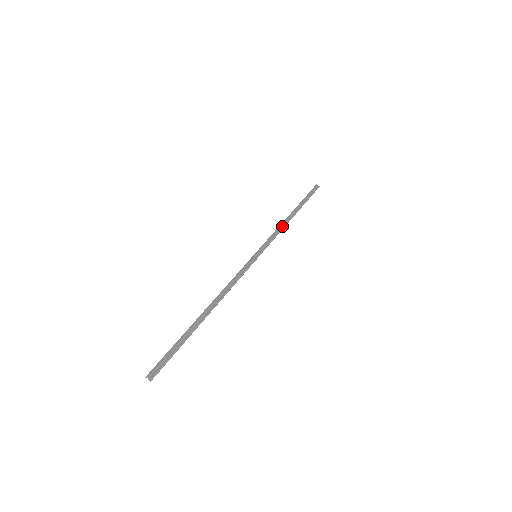
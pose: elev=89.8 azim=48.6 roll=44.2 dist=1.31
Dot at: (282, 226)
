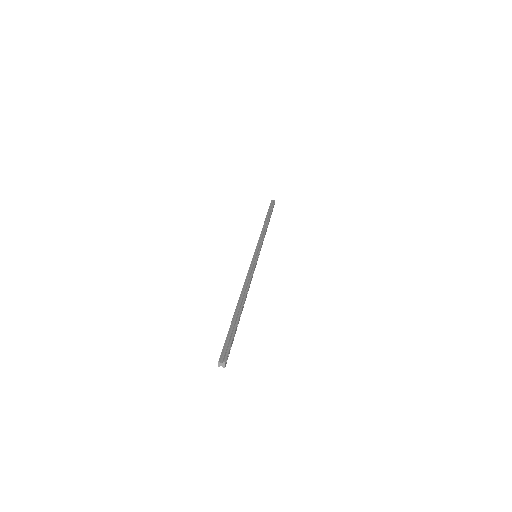
Dot at: (263, 231)
